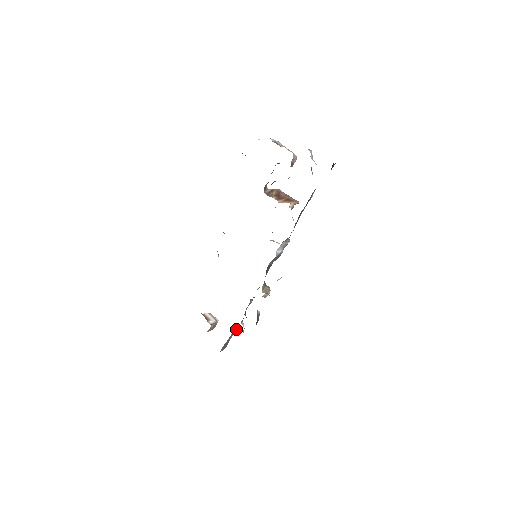
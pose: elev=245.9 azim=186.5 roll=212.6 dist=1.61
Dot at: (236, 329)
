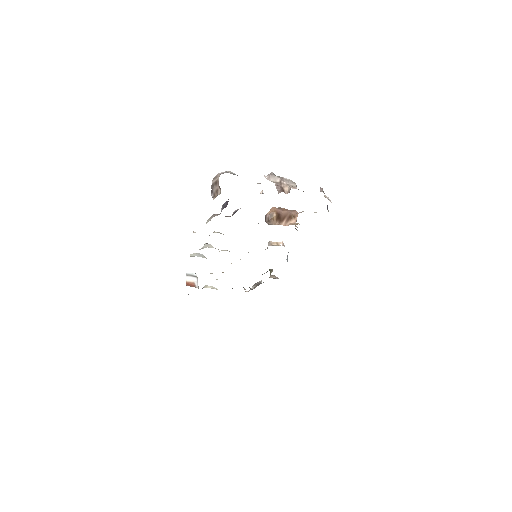
Dot at: (232, 288)
